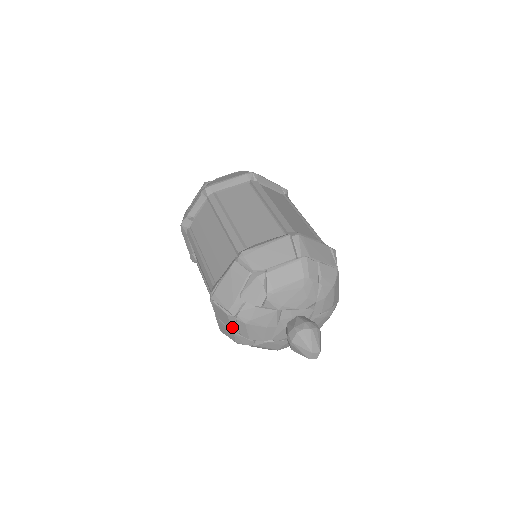
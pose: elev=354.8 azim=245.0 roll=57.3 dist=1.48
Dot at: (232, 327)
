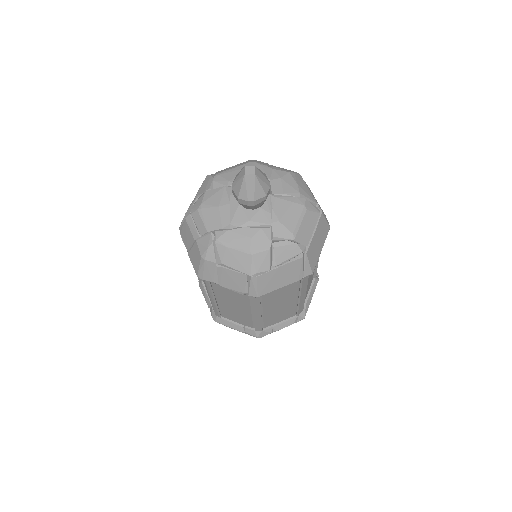
Dot at: (193, 233)
